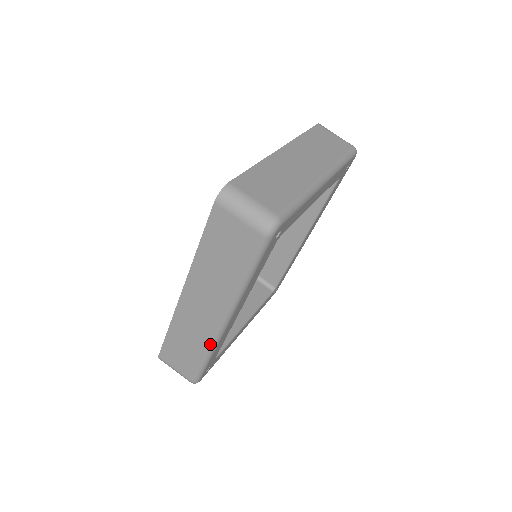
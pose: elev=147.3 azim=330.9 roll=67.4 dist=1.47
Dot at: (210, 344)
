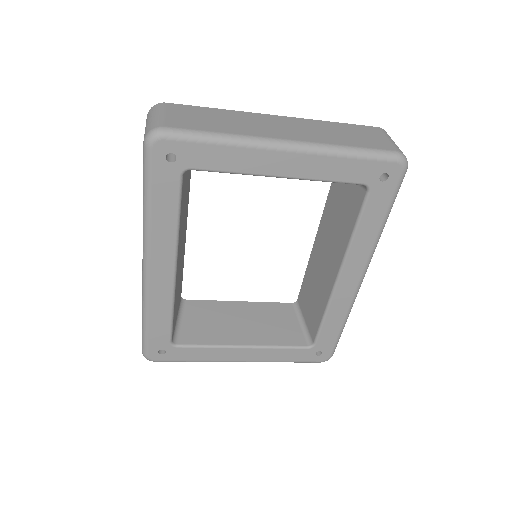
Dot at: (142, 298)
